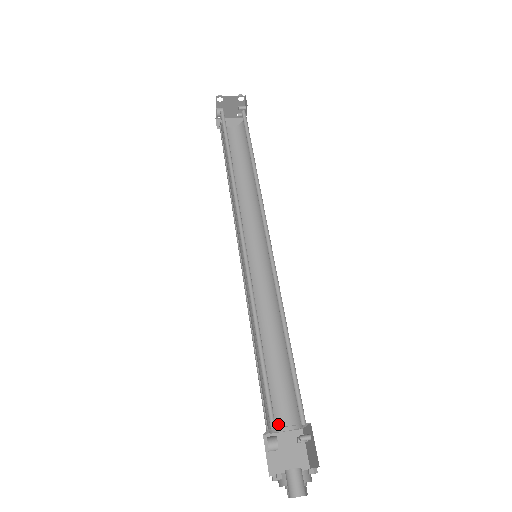
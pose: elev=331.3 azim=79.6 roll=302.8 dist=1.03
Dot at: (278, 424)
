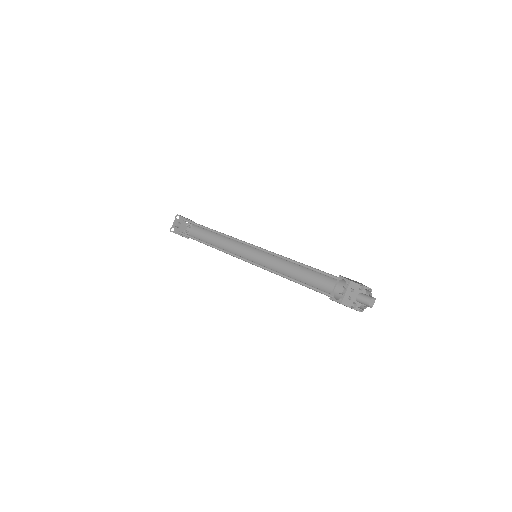
Dot at: occluded
